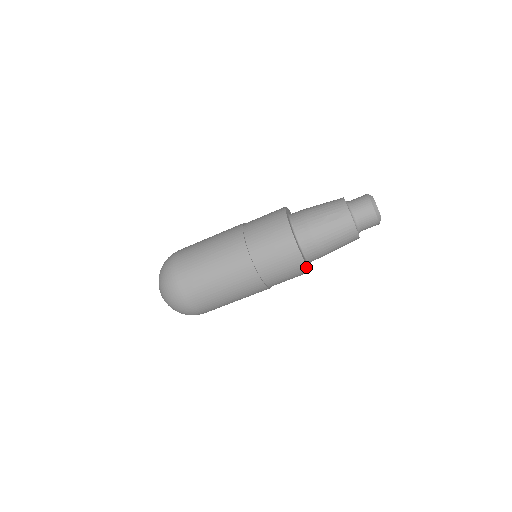
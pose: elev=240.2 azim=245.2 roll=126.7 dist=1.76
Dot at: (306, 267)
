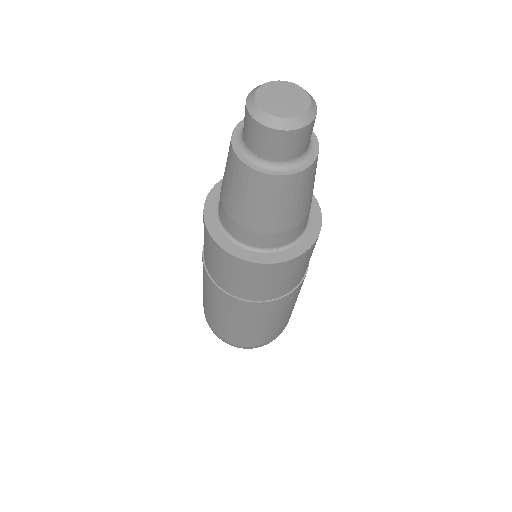
Dot at: (240, 260)
